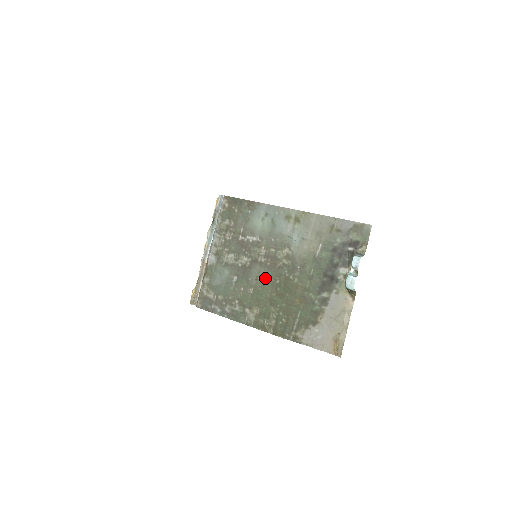
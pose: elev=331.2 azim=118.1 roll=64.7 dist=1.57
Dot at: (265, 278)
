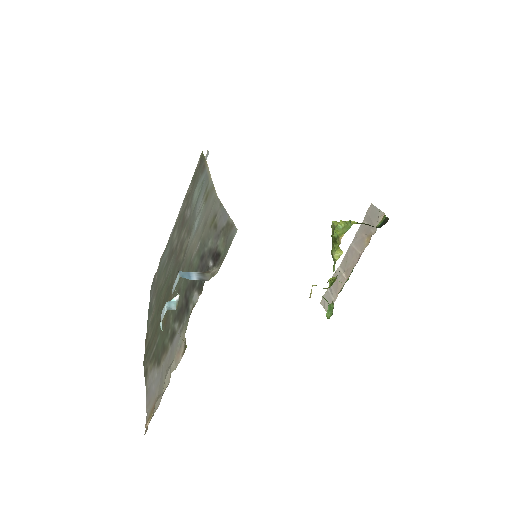
Dot at: (170, 272)
